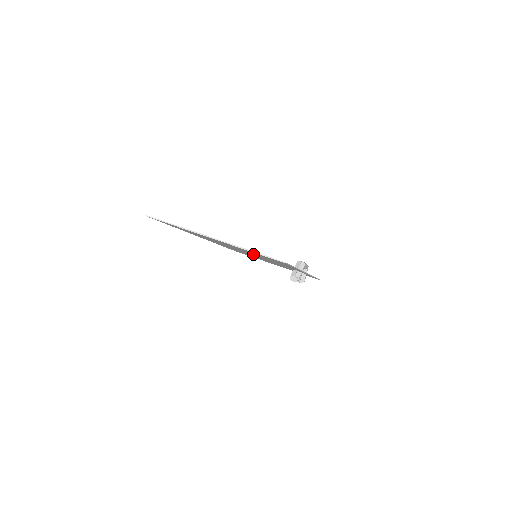
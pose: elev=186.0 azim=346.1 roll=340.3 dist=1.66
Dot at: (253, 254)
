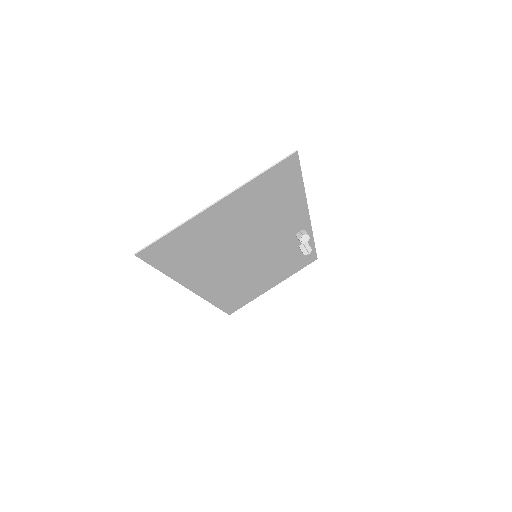
Dot at: (256, 225)
